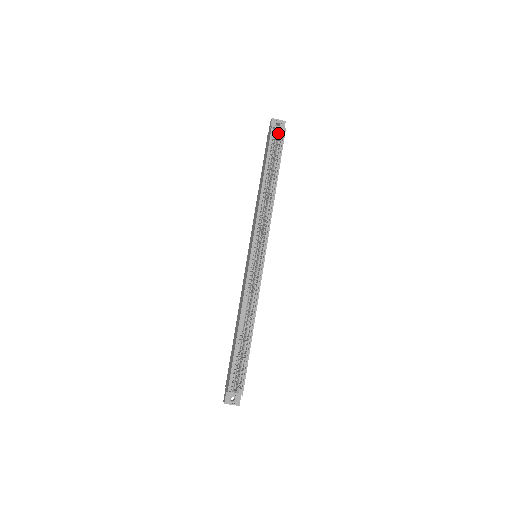
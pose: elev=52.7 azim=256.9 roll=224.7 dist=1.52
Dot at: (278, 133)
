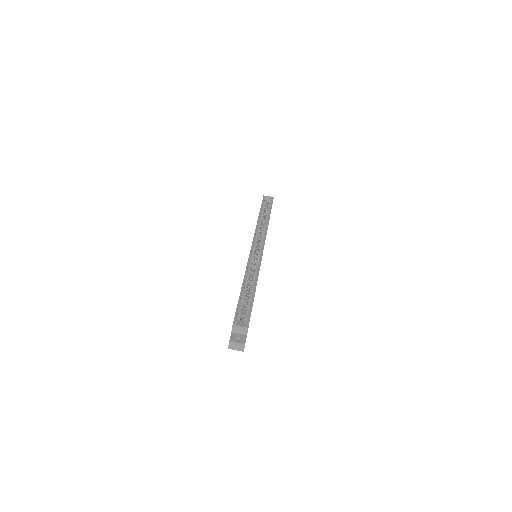
Dot at: occluded
